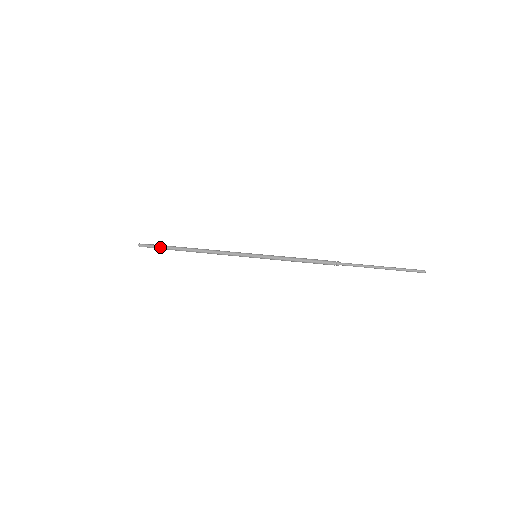
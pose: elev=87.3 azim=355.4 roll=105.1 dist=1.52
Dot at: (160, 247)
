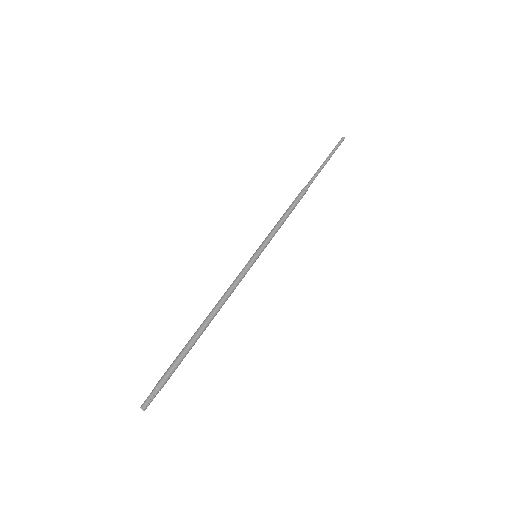
Dot at: (170, 372)
